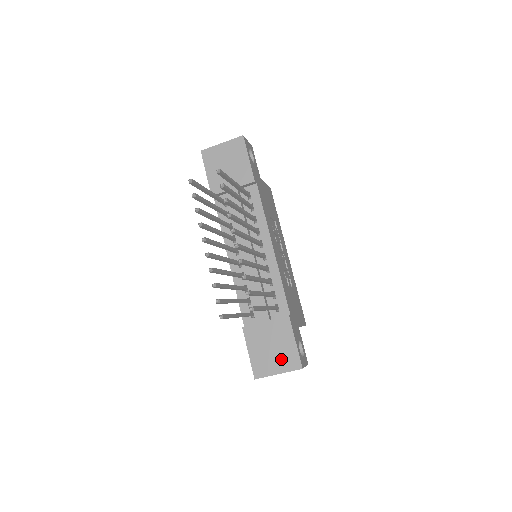
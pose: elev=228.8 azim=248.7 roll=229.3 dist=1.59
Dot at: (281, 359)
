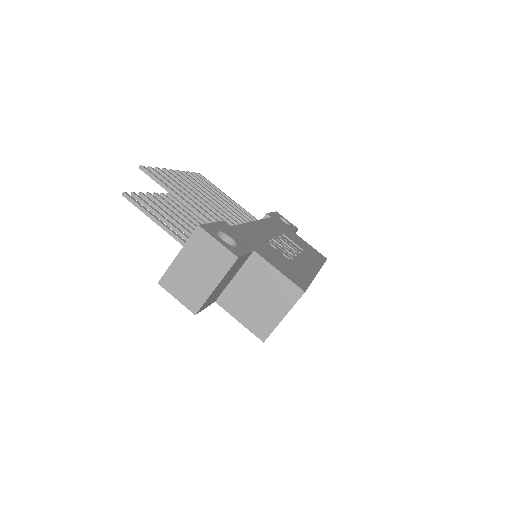
Dot at: occluded
